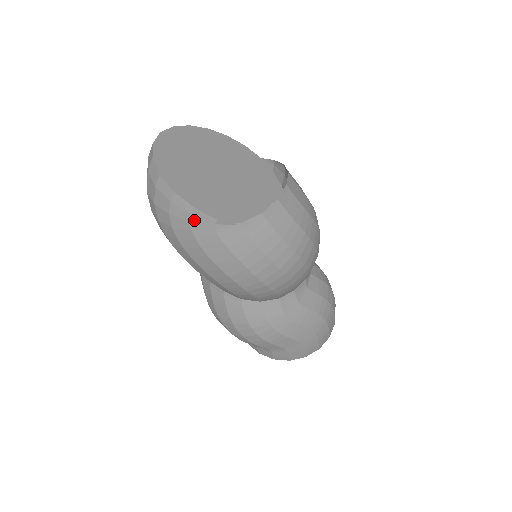
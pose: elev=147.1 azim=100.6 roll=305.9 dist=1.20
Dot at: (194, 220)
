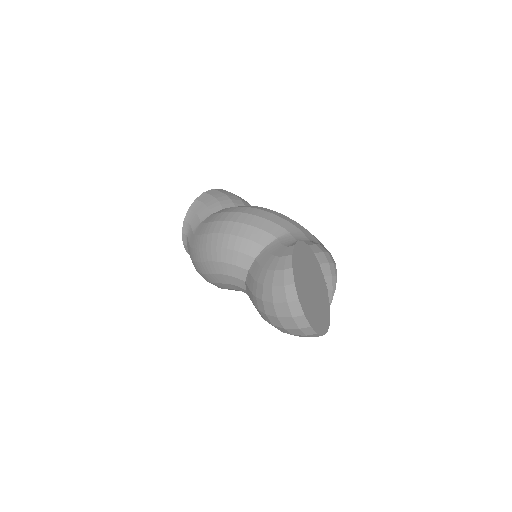
Dot at: occluded
